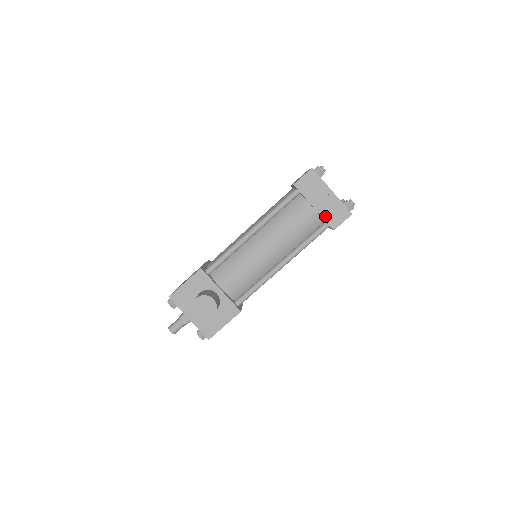
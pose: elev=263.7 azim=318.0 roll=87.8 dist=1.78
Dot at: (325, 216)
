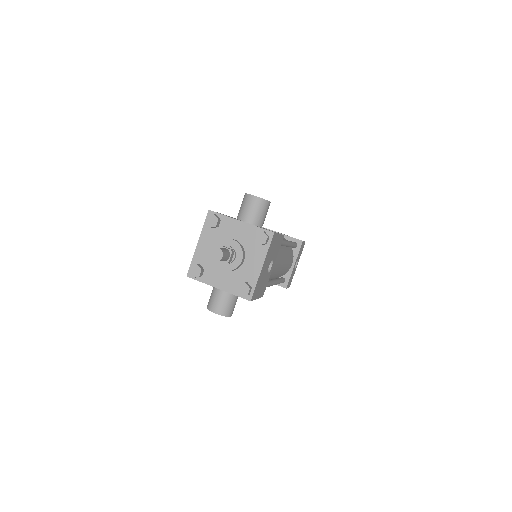
Dot at: (290, 237)
